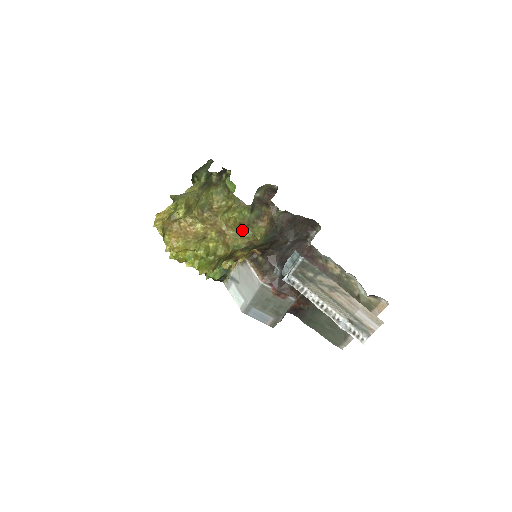
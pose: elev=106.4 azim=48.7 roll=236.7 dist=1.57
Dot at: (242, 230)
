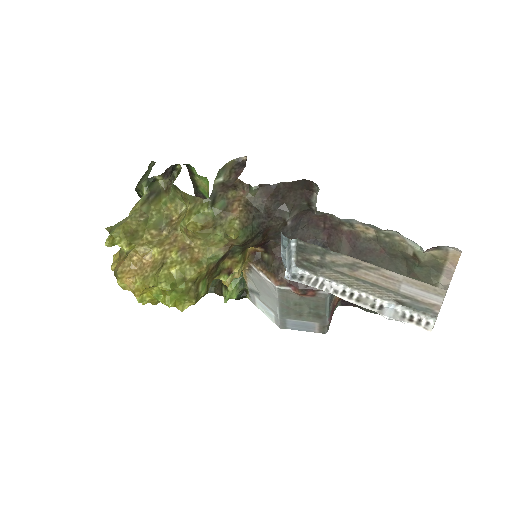
Dot at: (209, 234)
